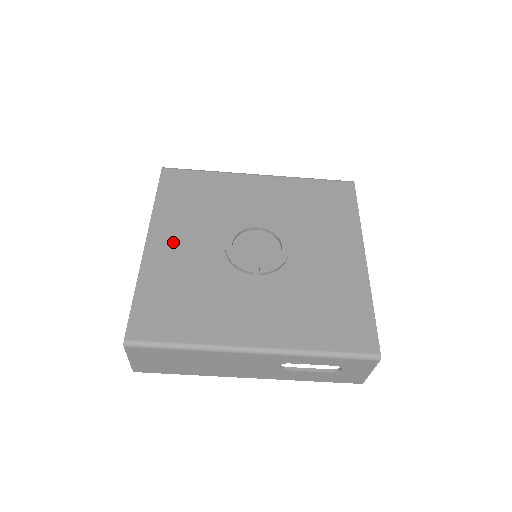
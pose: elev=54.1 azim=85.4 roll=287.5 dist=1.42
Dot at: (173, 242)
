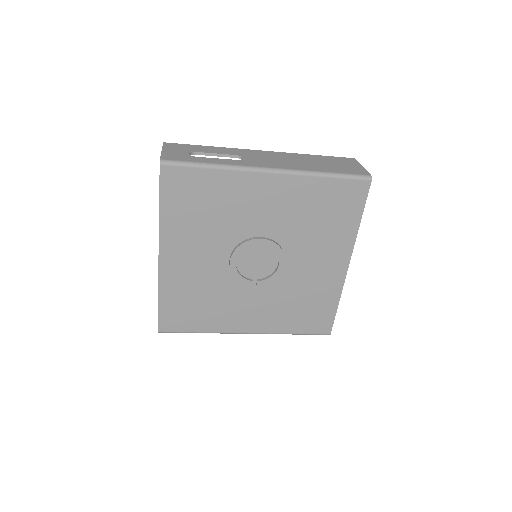
Dot at: (183, 257)
